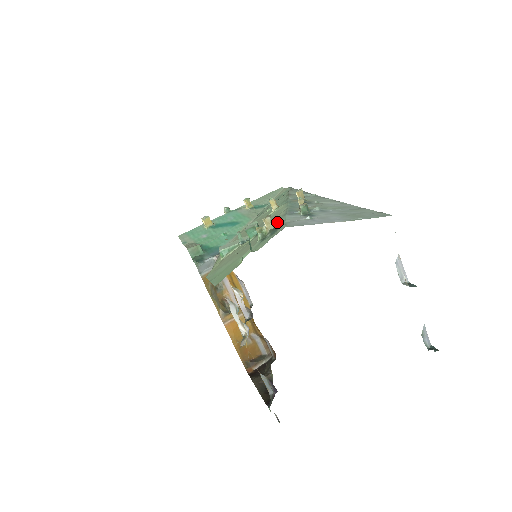
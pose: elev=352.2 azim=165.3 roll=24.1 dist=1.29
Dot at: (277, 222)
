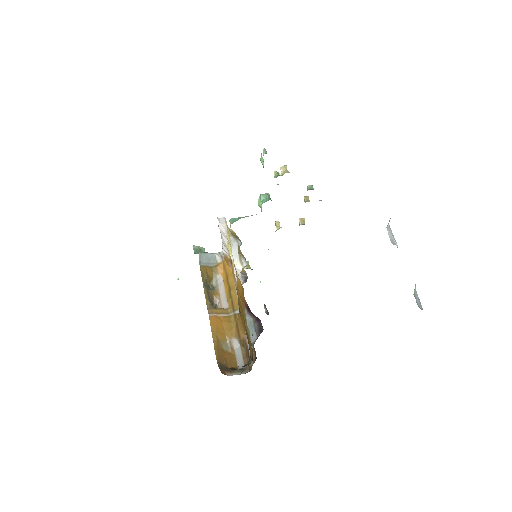
Dot at: occluded
